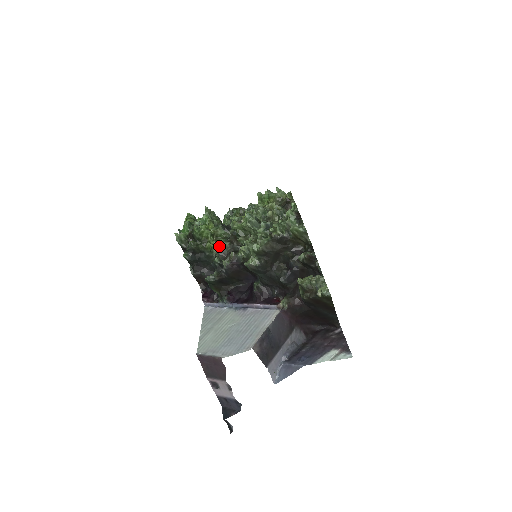
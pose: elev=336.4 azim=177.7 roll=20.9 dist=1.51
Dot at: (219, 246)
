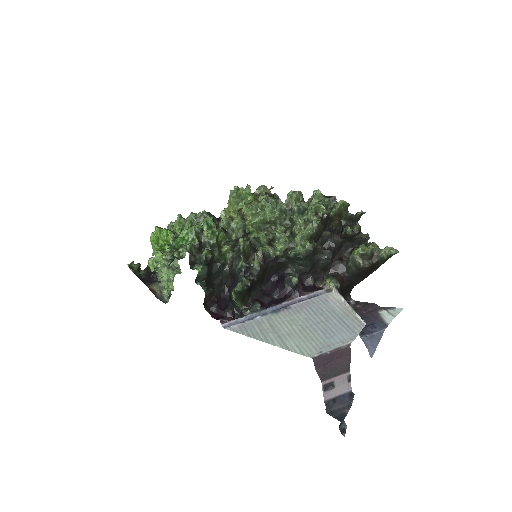
Dot at: (234, 249)
